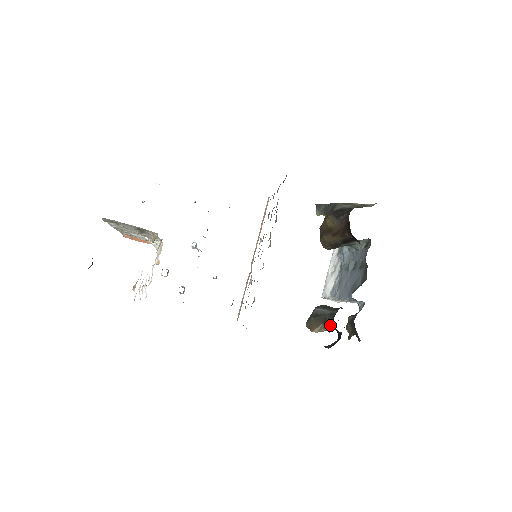
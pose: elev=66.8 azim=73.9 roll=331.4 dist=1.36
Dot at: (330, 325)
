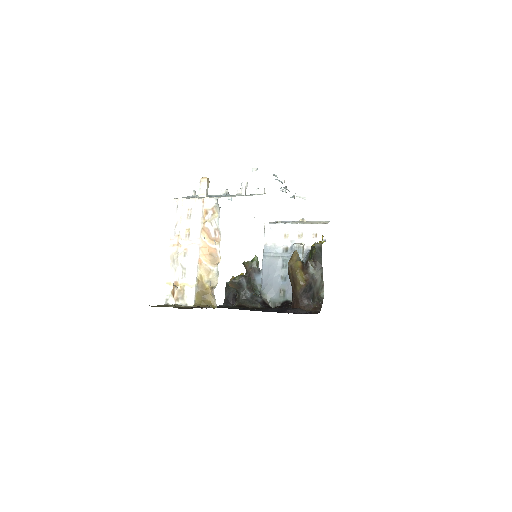
Dot at: (238, 294)
